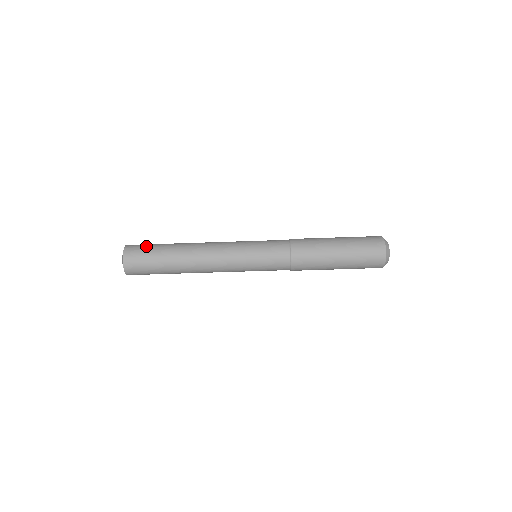
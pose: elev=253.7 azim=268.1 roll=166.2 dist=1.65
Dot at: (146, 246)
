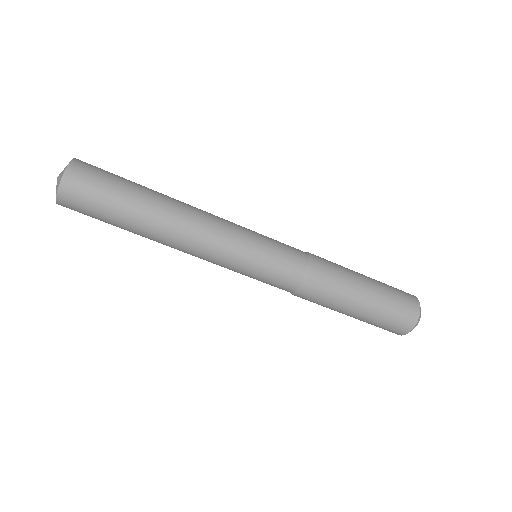
Dot at: (97, 194)
